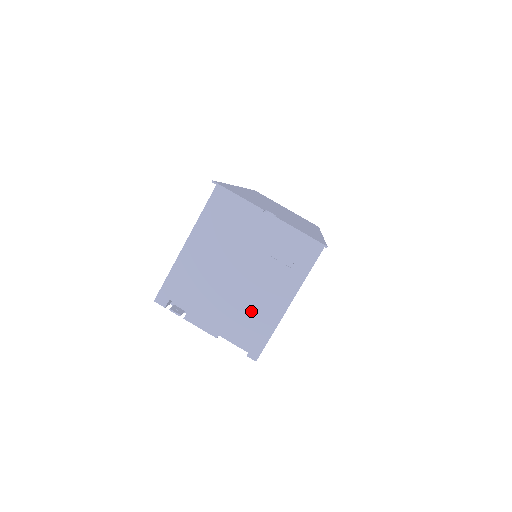
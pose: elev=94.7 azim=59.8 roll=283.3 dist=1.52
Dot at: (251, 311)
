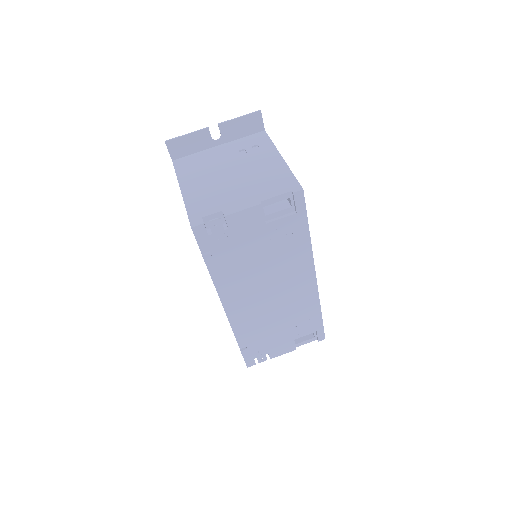
Dot at: (264, 177)
